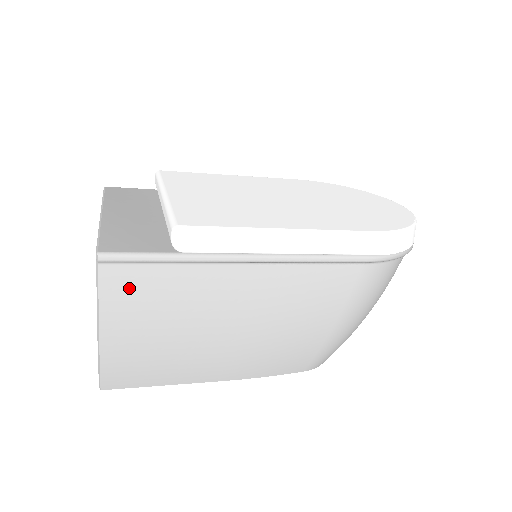
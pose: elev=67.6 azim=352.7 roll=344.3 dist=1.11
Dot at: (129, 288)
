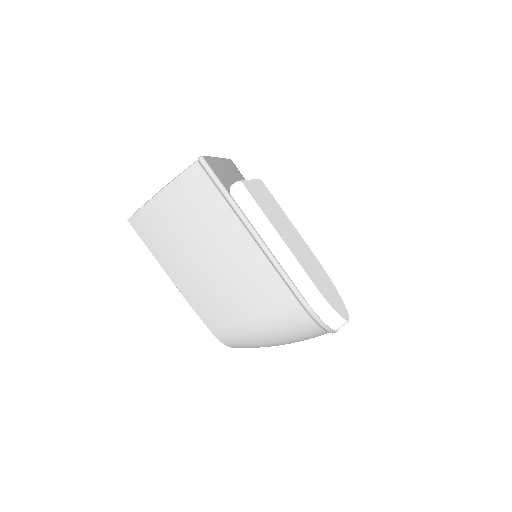
Dot at: (195, 185)
